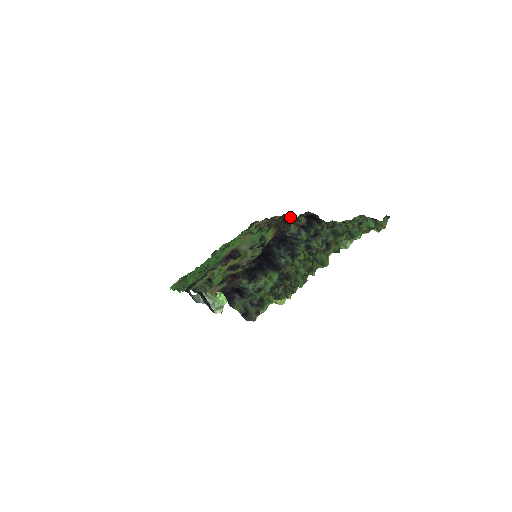
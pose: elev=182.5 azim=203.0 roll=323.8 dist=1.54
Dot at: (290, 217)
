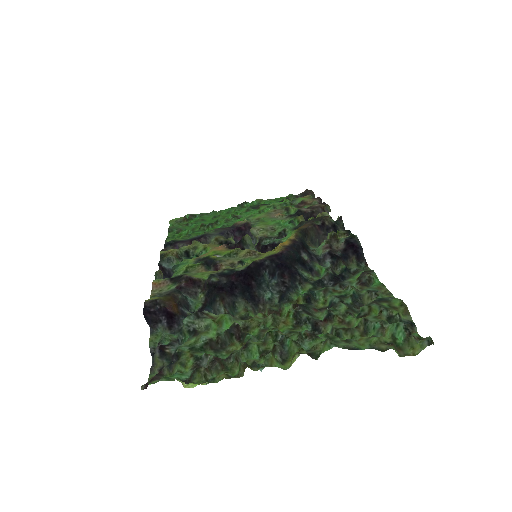
Dot at: (334, 225)
